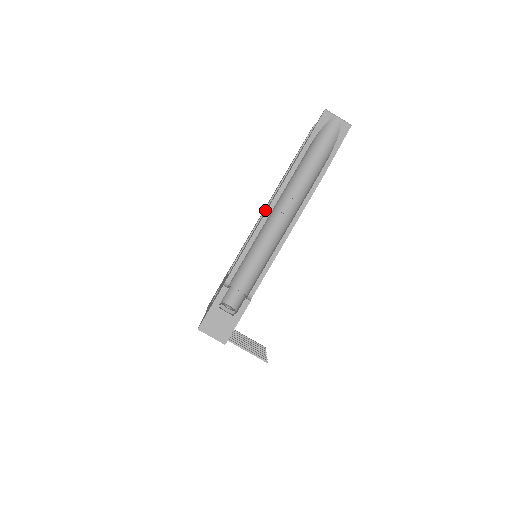
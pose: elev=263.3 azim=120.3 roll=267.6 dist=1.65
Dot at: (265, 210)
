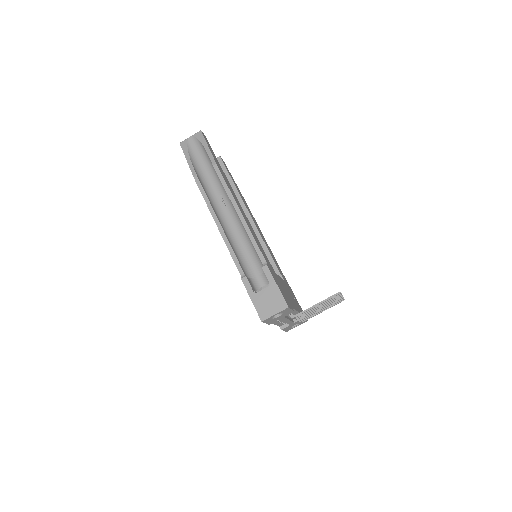
Dot at: occluded
